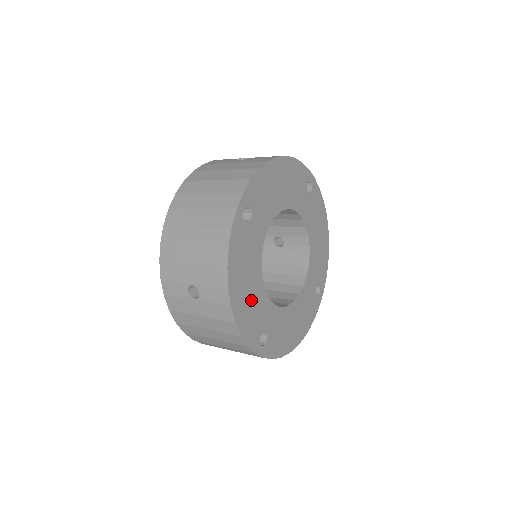
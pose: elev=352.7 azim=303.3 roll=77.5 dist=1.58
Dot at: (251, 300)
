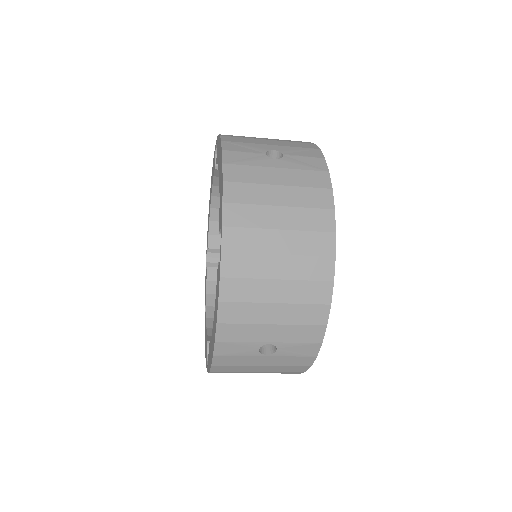
Dot at: occluded
